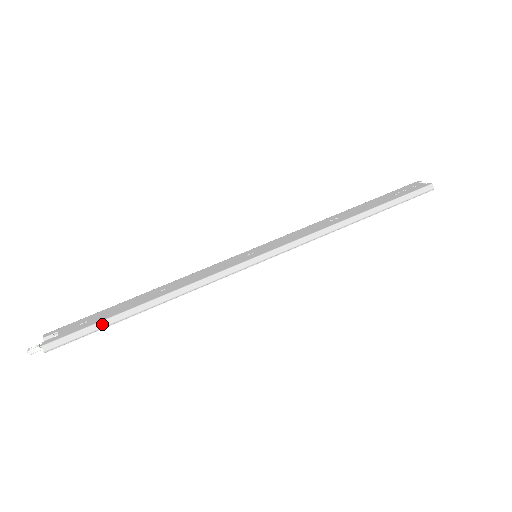
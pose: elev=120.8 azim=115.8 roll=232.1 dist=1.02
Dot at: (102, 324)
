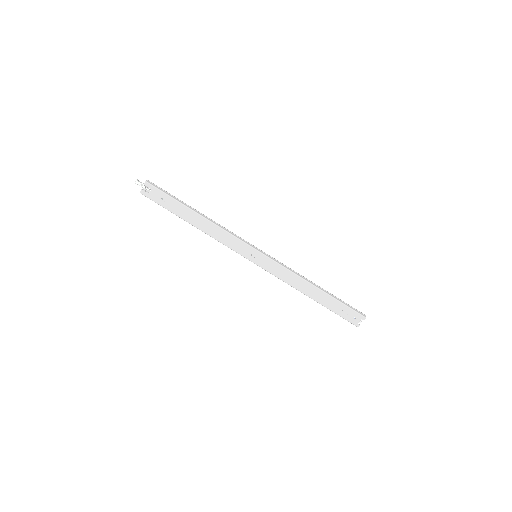
Dot at: occluded
